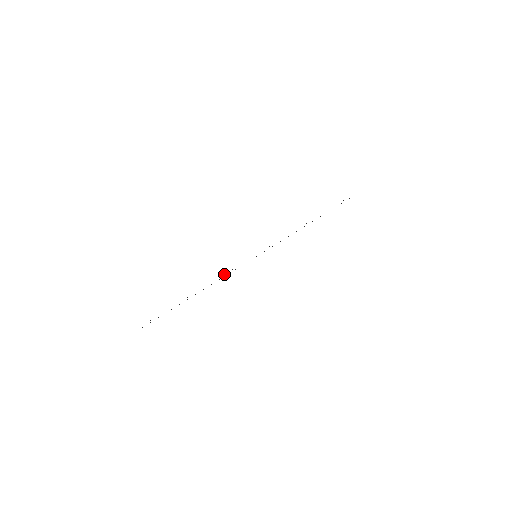
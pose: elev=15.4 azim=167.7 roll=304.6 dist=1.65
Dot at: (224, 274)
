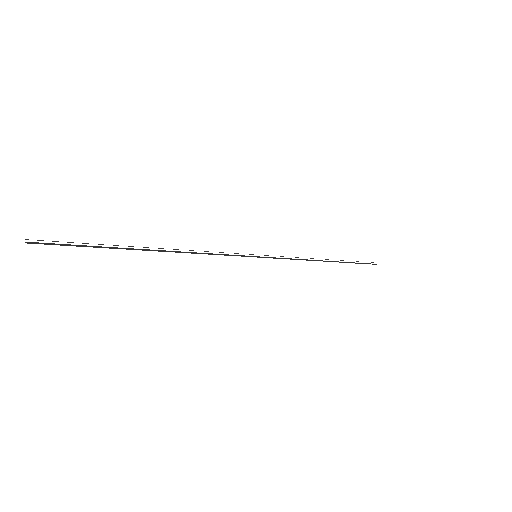
Dot at: (206, 251)
